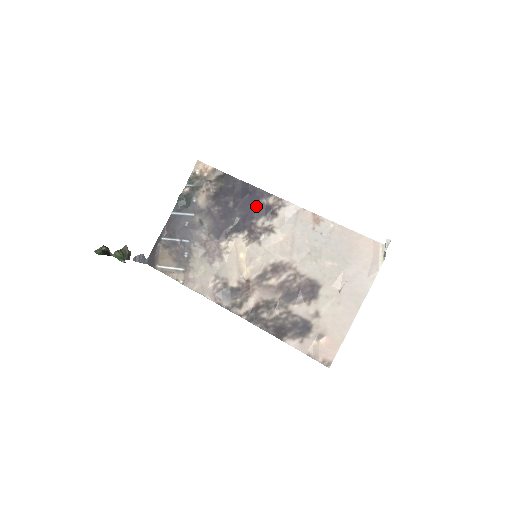
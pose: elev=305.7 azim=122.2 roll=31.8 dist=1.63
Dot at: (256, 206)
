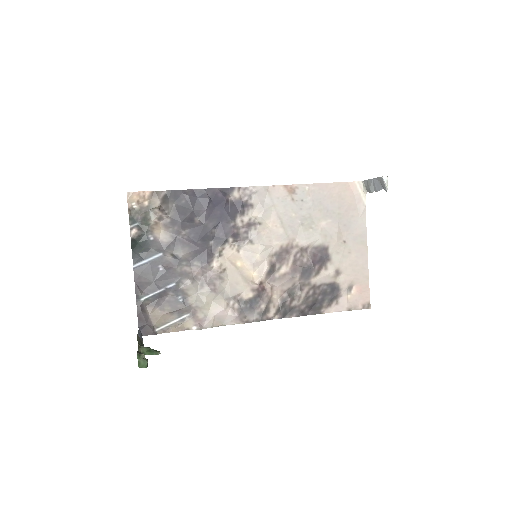
Dot at: (225, 208)
